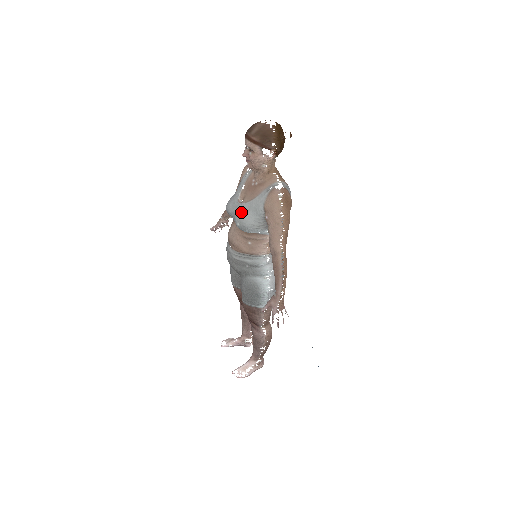
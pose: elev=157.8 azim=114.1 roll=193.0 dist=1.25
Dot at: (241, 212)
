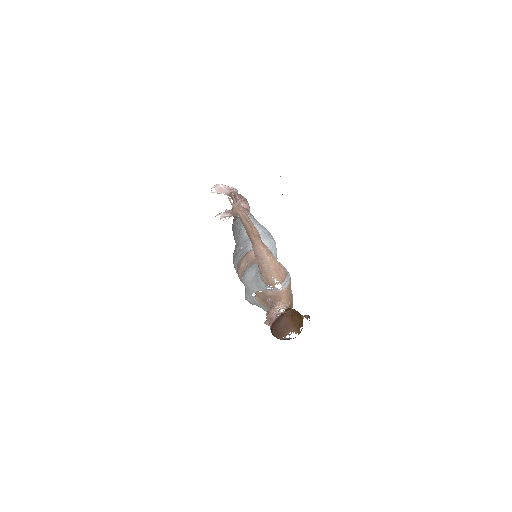
Dot at: (251, 301)
